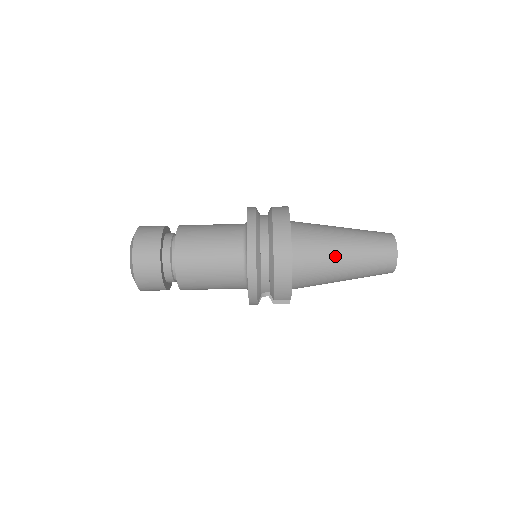
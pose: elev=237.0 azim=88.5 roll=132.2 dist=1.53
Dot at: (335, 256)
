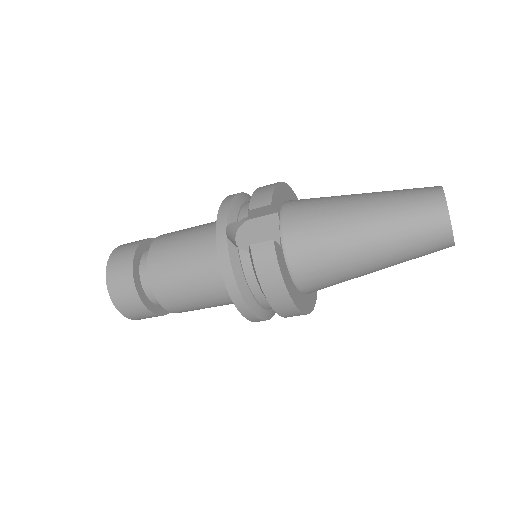
Dot at: occluded
